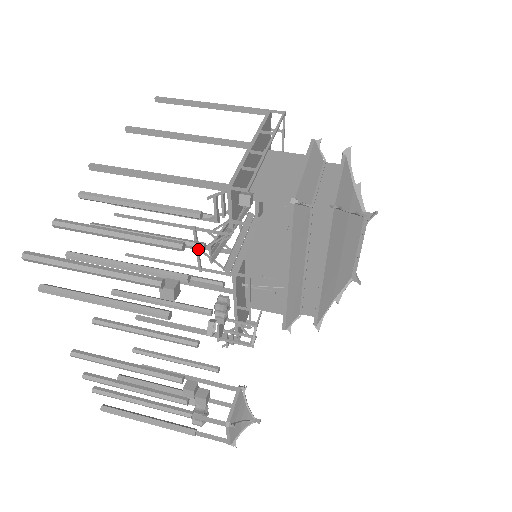
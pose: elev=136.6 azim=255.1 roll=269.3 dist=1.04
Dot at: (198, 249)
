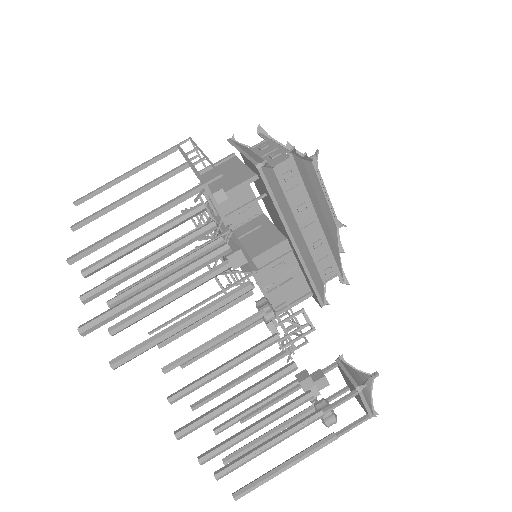
Dot at: (219, 245)
